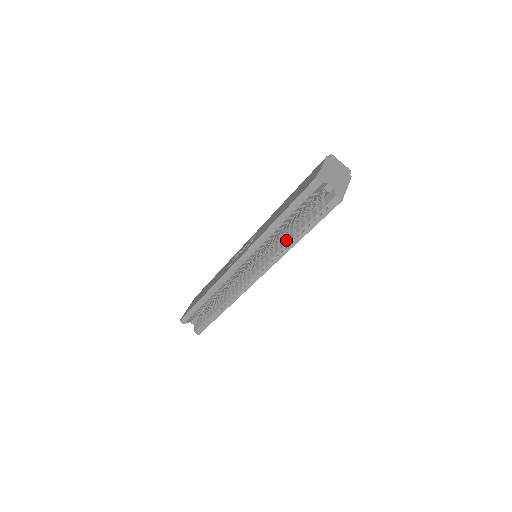
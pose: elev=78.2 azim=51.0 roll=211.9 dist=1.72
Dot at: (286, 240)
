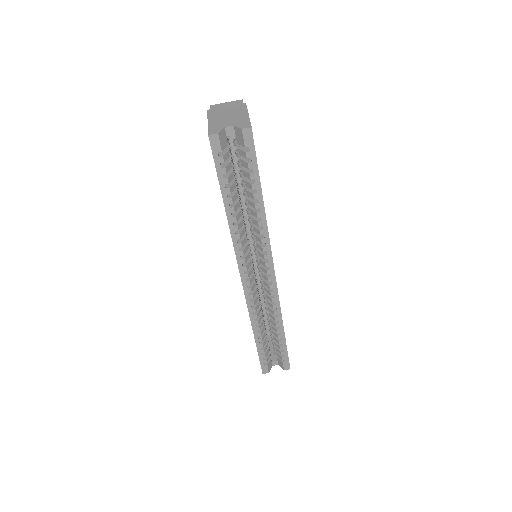
Dot at: (254, 215)
